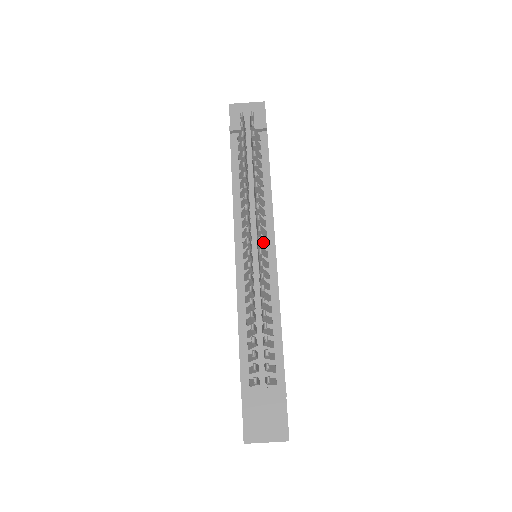
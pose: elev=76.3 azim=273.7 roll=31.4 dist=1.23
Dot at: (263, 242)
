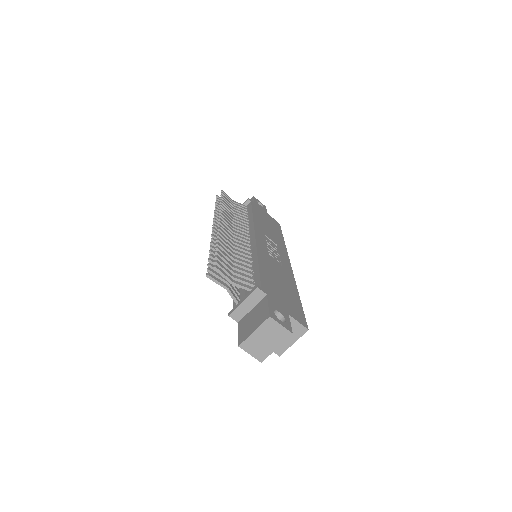
Dot at: (241, 235)
